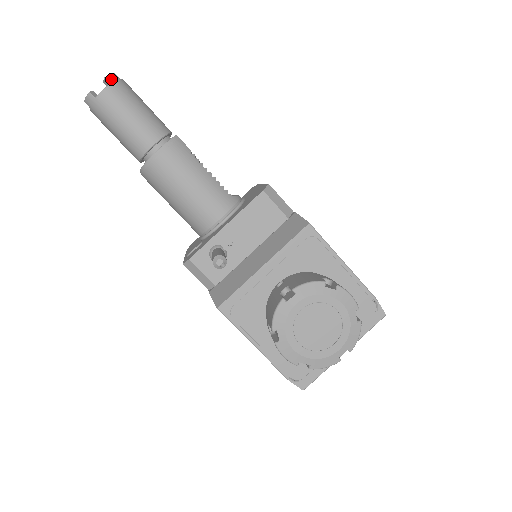
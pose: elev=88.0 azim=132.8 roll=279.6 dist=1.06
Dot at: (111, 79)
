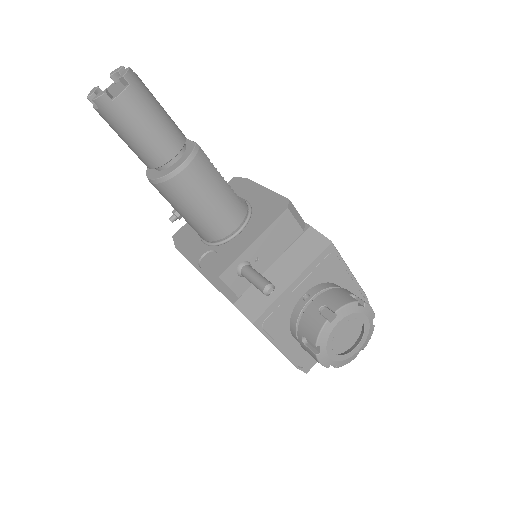
Dot at: (130, 77)
